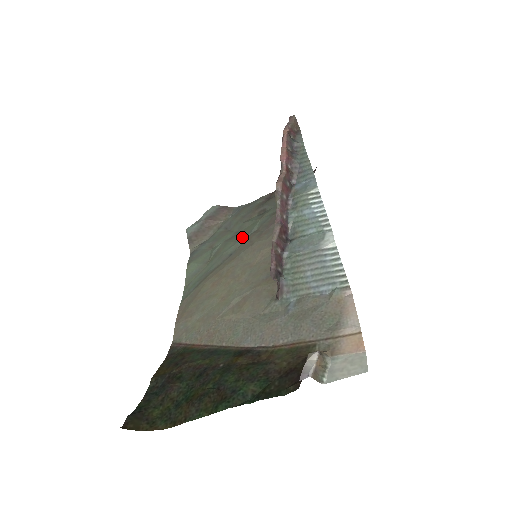
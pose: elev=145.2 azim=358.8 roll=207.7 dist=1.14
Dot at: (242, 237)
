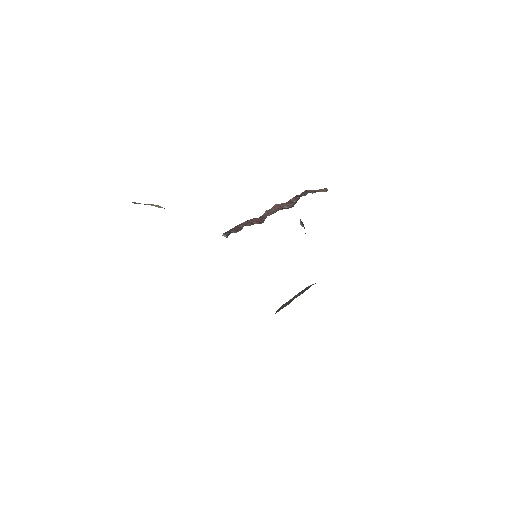
Dot at: occluded
